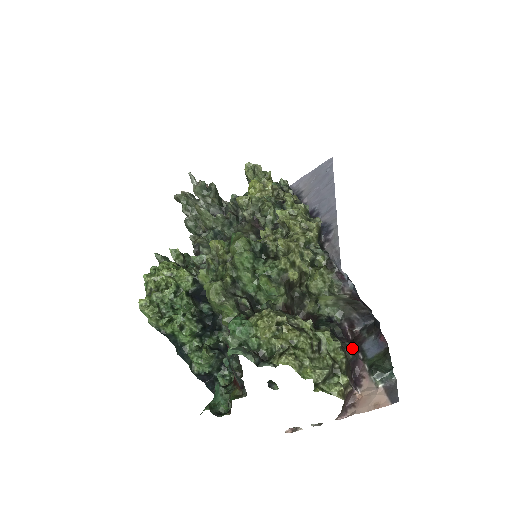
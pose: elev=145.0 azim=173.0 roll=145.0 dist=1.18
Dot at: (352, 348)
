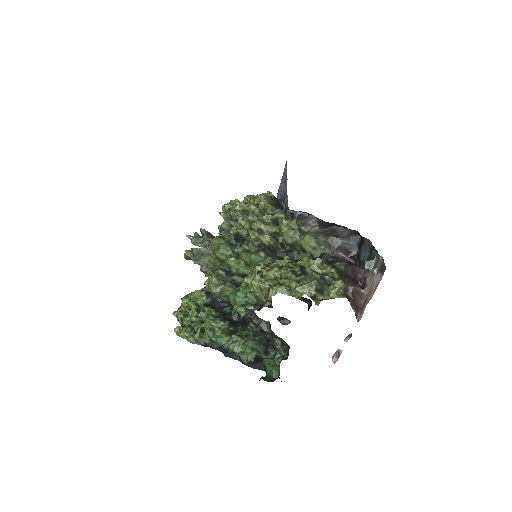
Dot at: (342, 262)
